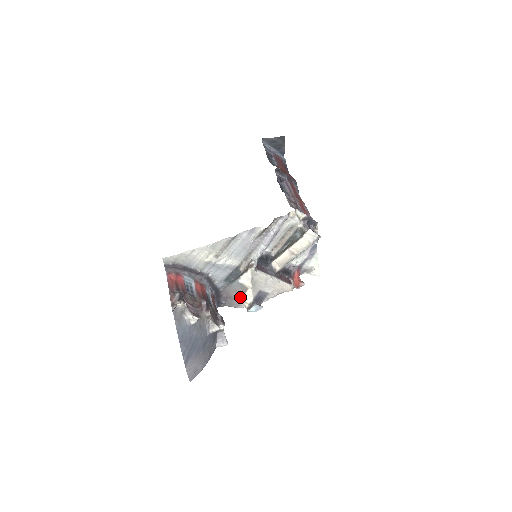
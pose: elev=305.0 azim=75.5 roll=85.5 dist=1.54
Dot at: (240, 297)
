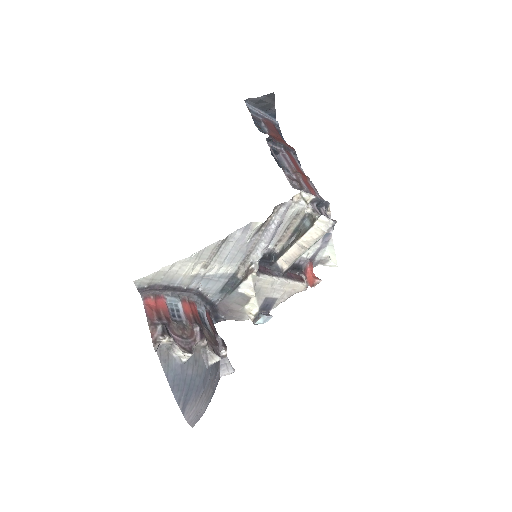
Dot at: (242, 308)
